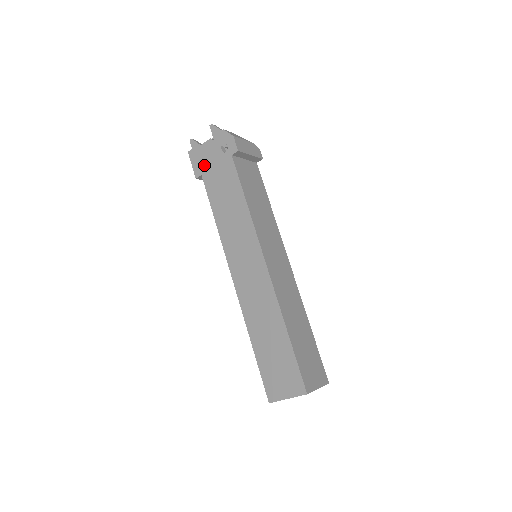
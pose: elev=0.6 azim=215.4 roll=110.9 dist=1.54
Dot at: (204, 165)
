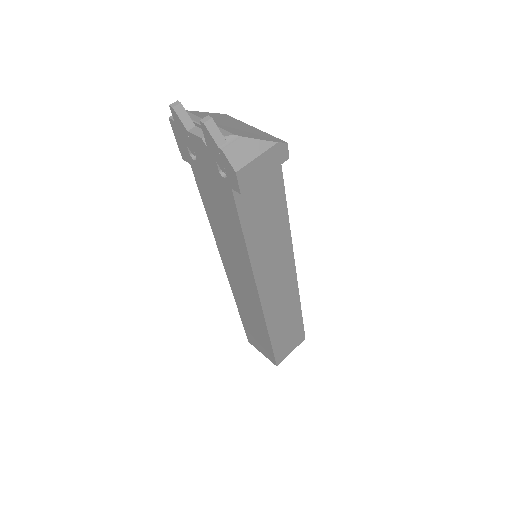
Dot at: occluded
